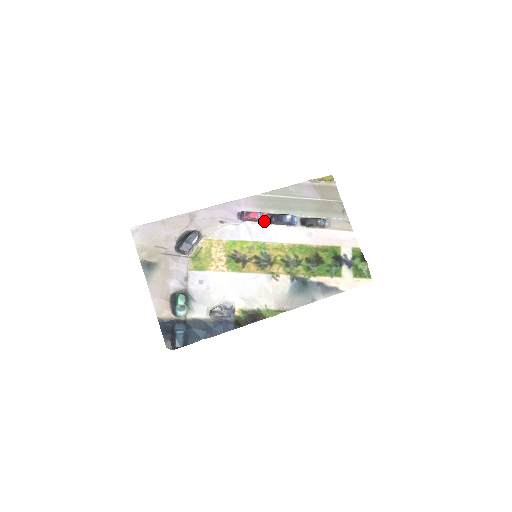
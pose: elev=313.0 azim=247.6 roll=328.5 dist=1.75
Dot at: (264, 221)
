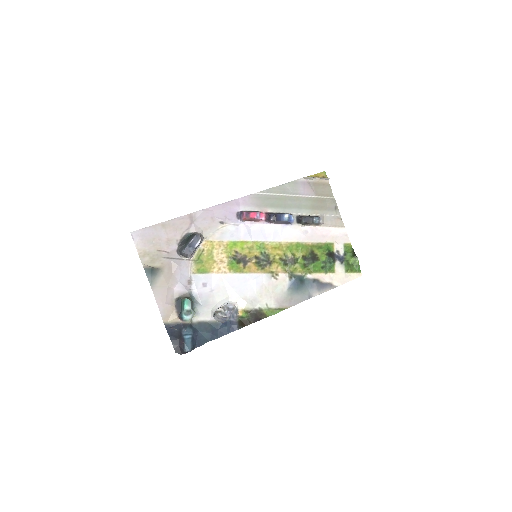
Dot at: (263, 220)
